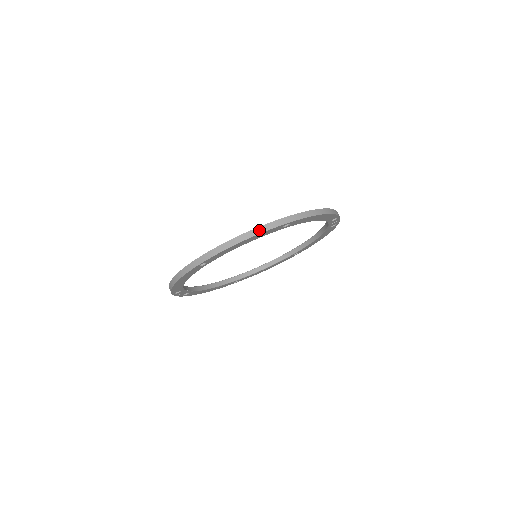
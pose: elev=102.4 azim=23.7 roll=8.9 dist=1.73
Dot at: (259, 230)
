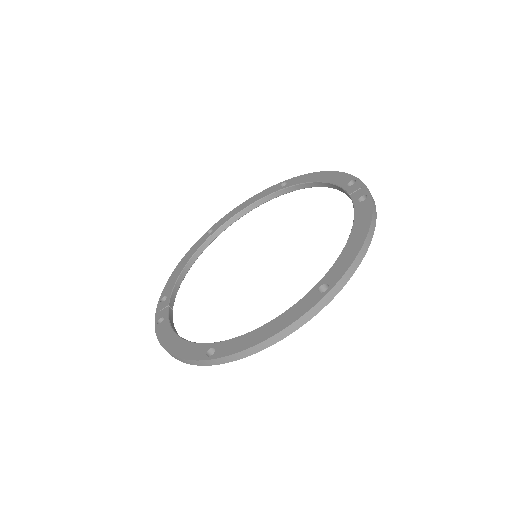
Dot at: (296, 325)
